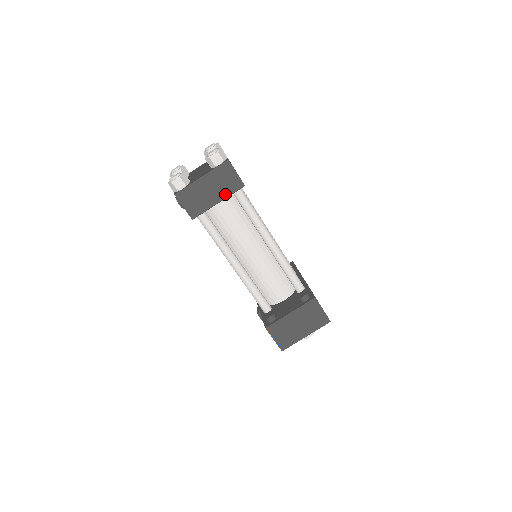
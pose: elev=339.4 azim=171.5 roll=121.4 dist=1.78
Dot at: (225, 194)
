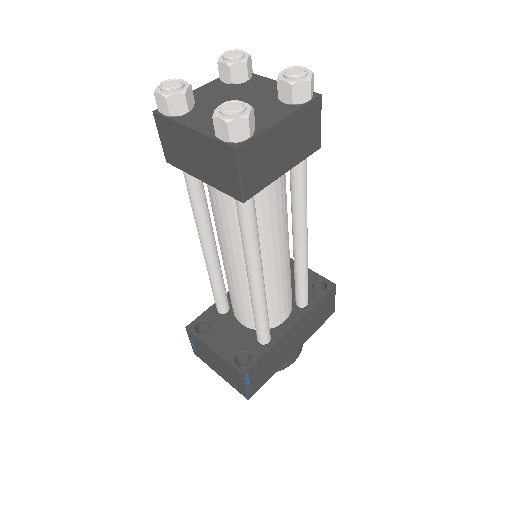
Dot at: (214, 181)
